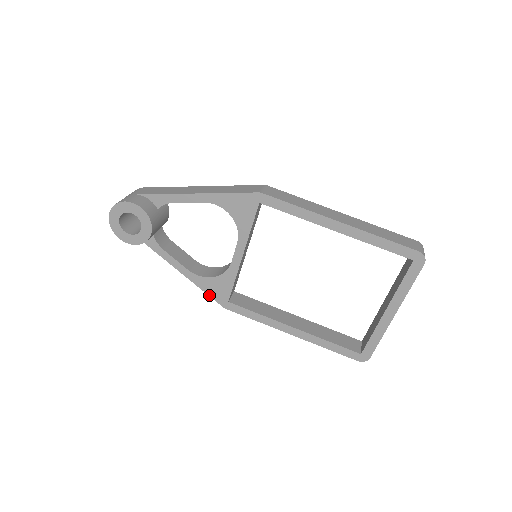
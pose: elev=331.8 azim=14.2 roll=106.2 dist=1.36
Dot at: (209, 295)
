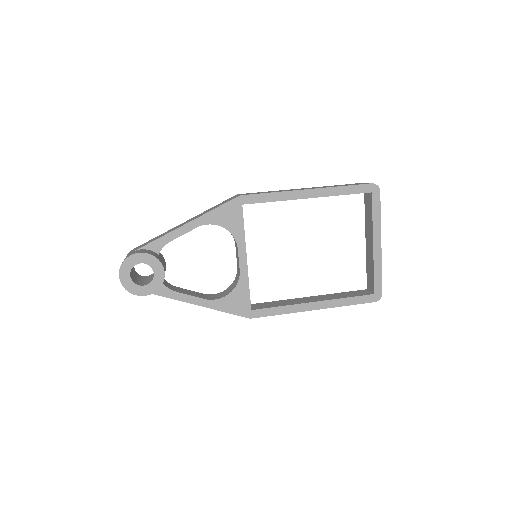
Dot at: (232, 313)
